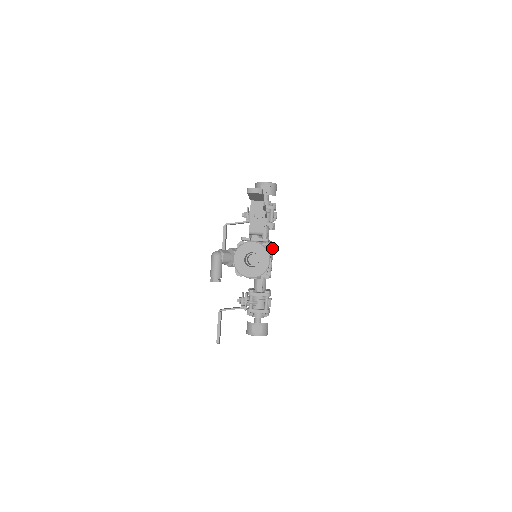
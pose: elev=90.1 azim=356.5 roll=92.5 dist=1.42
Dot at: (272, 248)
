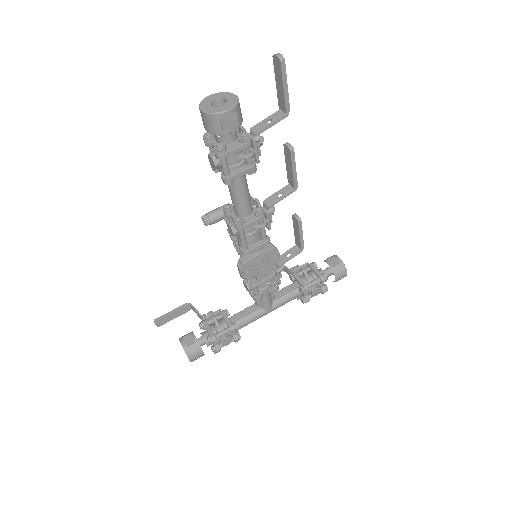
Dot at: (271, 248)
